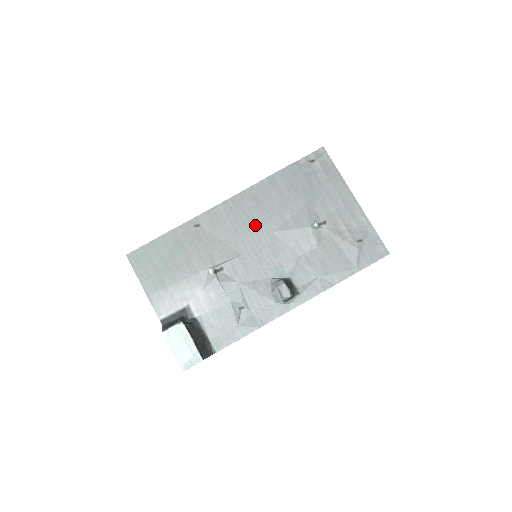
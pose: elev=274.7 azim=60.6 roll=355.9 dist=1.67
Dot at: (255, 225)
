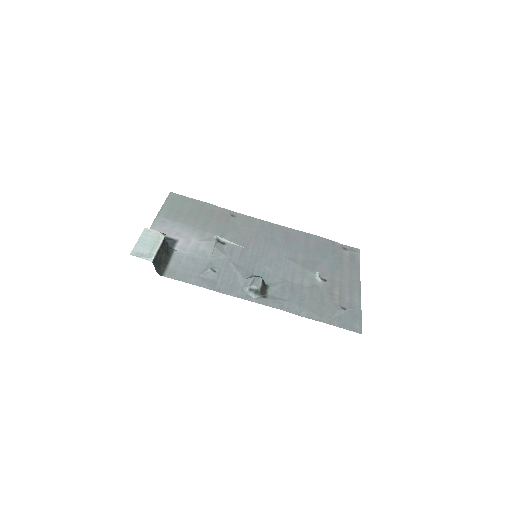
Dot at: (273, 244)
